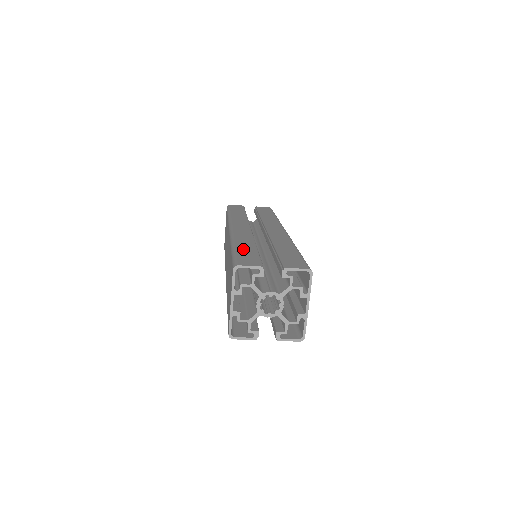
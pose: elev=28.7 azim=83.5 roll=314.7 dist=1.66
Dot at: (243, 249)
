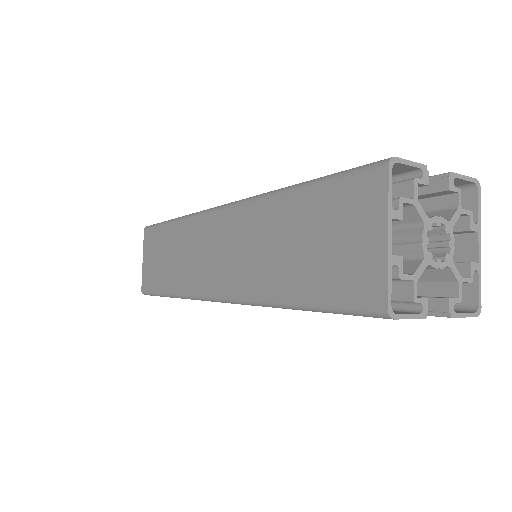
Dot at: occluded
